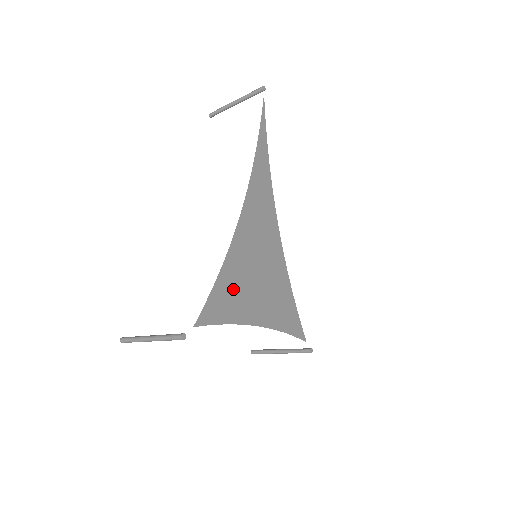
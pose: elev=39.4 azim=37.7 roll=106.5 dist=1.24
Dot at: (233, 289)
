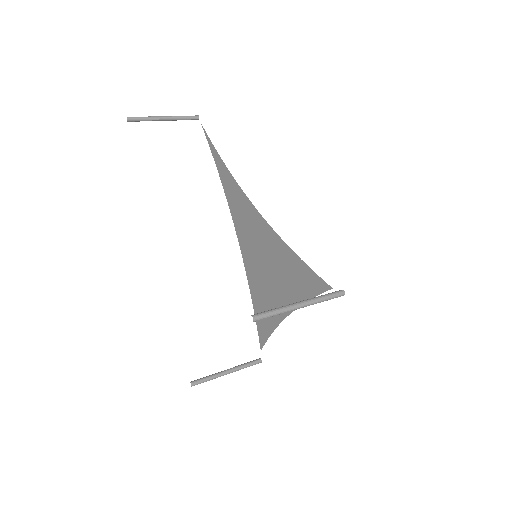
Dot at: (291, 273)
